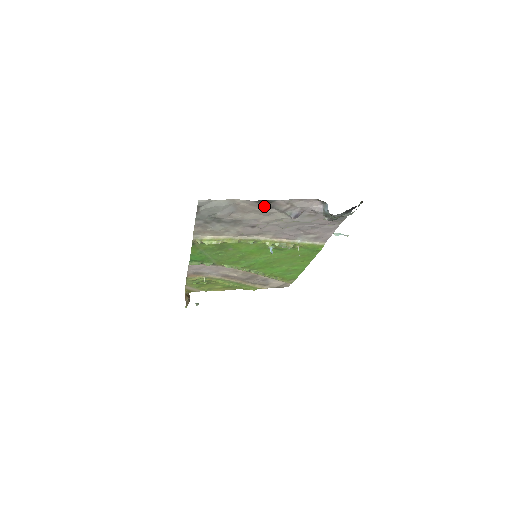
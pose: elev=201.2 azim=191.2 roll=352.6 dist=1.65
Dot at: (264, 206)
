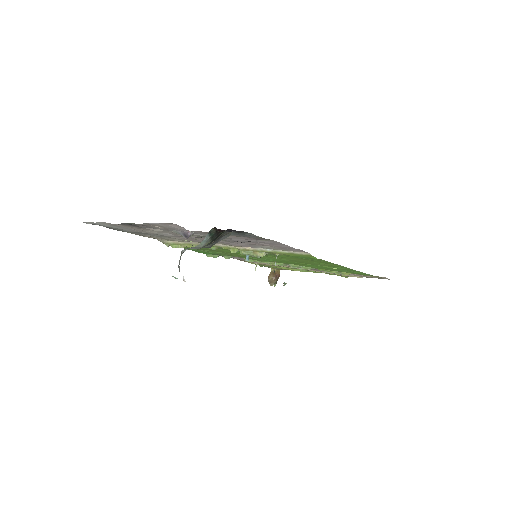
Dot at: (139, 227)
